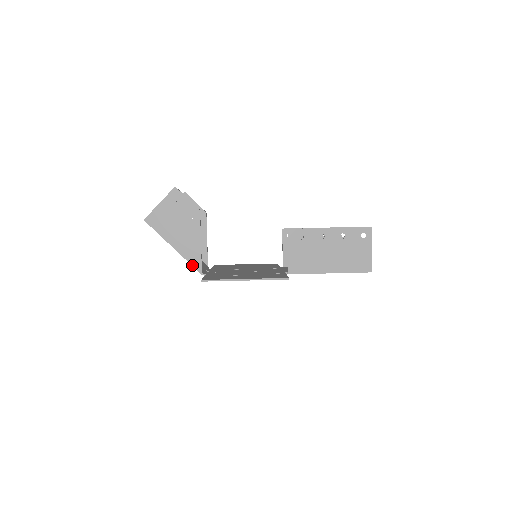
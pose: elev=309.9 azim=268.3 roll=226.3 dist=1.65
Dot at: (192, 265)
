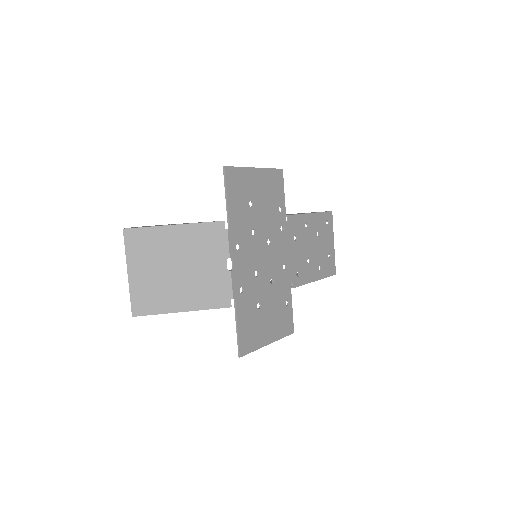
Dot at: (207, 222)
